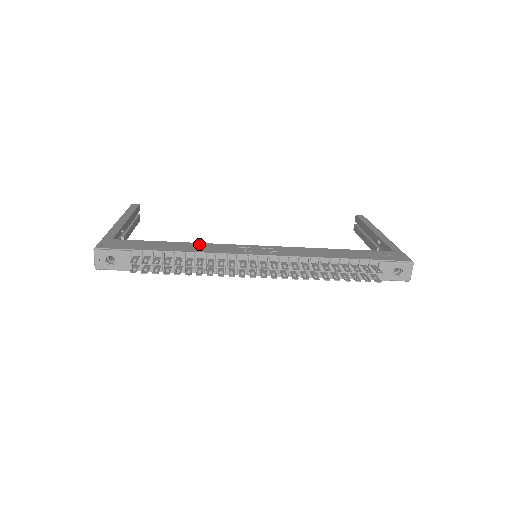
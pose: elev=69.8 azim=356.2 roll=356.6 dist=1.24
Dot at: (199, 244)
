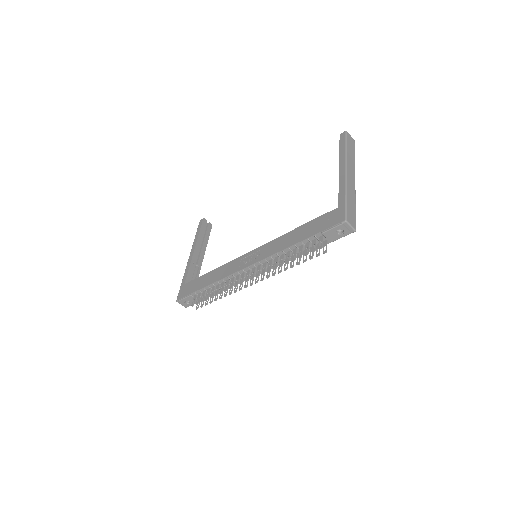
Dot at: (221, 268)
